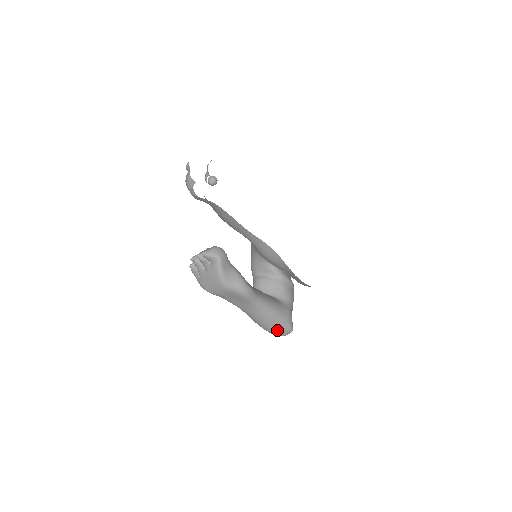
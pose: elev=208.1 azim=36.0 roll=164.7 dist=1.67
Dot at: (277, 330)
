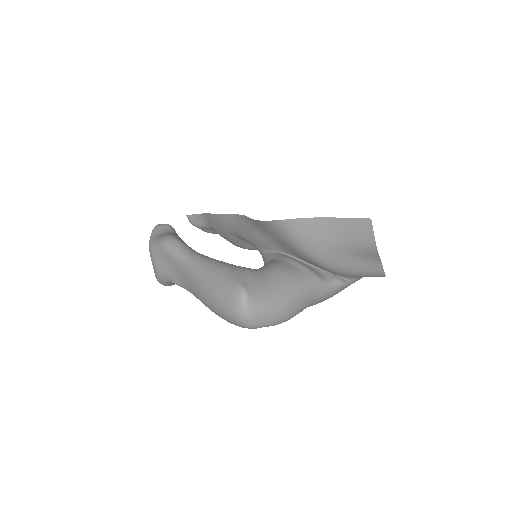
Dot at: (219, 295)
